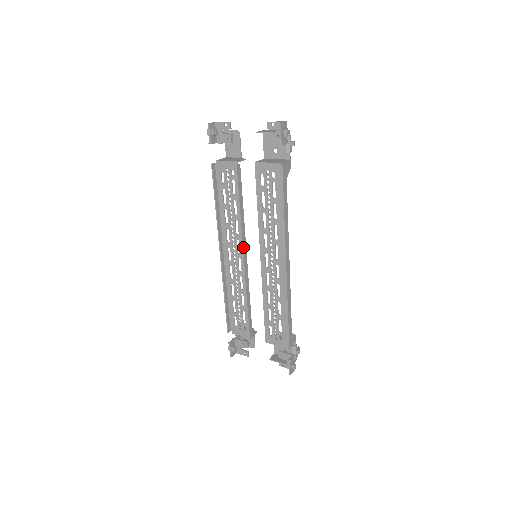
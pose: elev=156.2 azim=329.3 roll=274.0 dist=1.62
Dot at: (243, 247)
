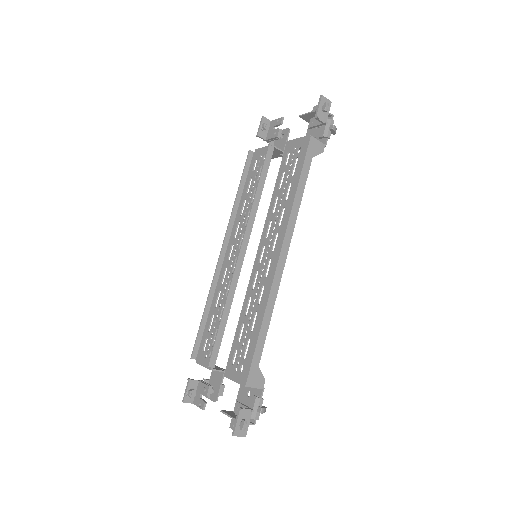
Dot at: (244, 237)
